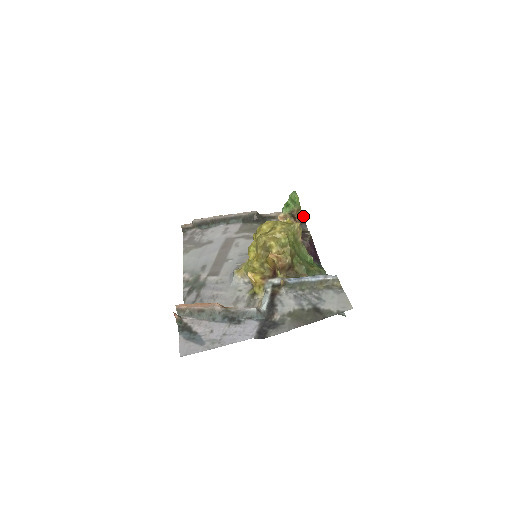
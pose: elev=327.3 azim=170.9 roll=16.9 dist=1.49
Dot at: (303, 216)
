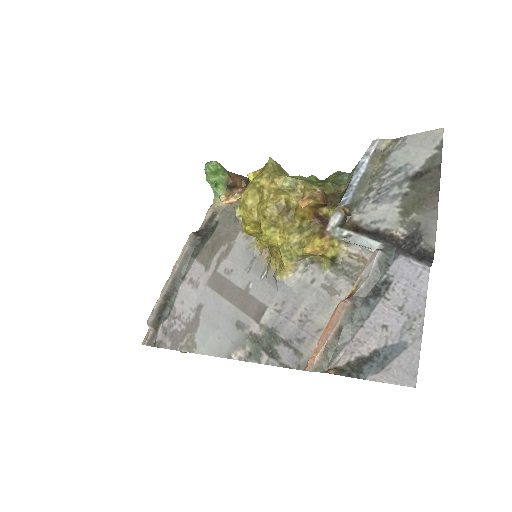
Dot at: (239, 175)
